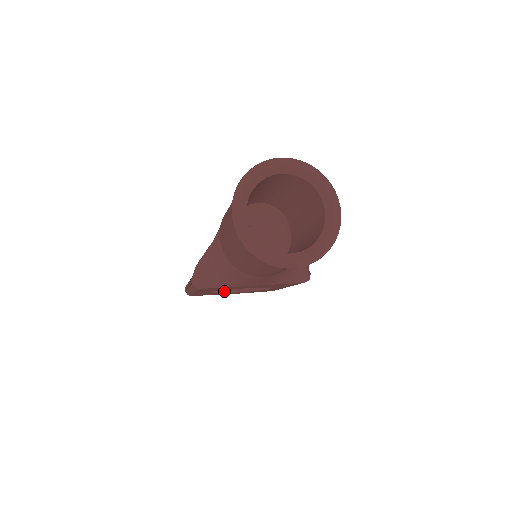
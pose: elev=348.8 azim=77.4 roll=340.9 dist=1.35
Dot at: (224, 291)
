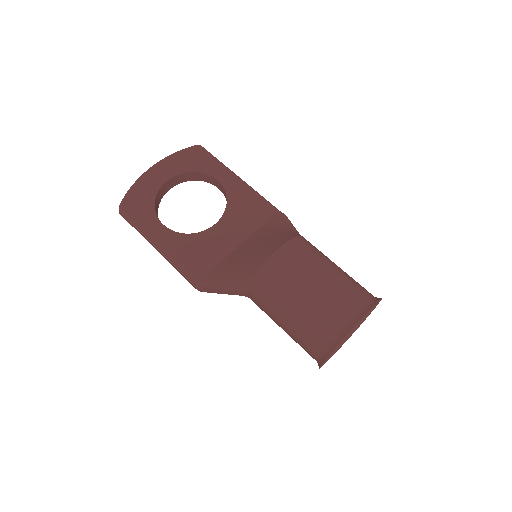
Dot at: (162, 197)
